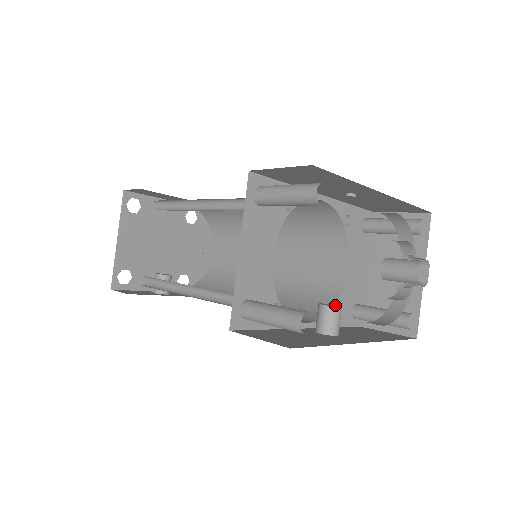
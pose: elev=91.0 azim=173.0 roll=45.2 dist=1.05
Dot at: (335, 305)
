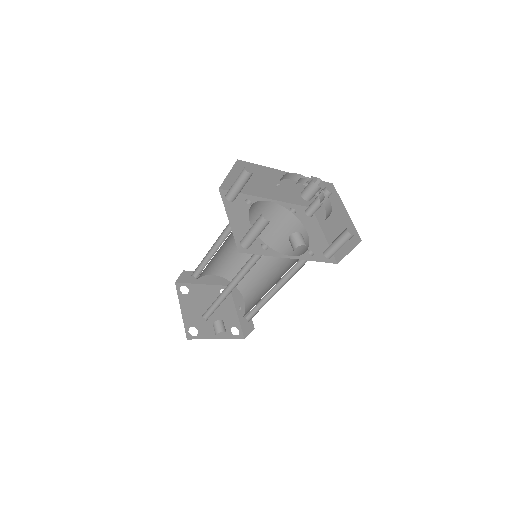
Dot at: occluded
